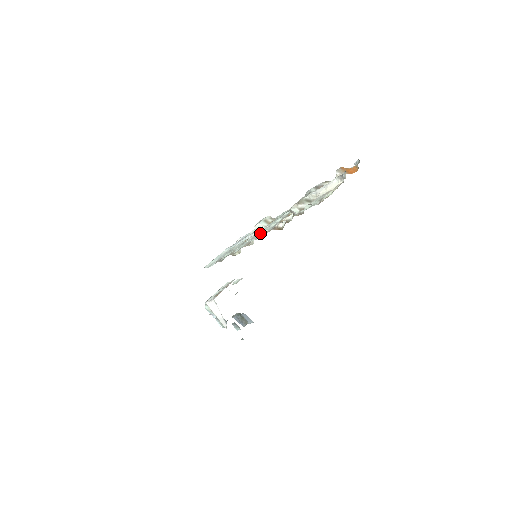
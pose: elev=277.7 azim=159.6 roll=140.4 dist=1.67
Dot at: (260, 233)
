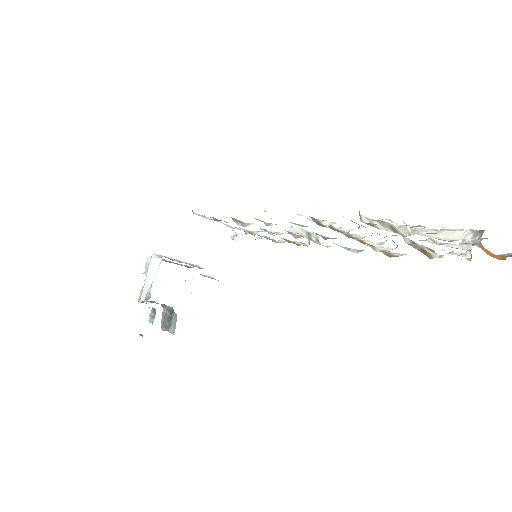
Dot at: occluded
